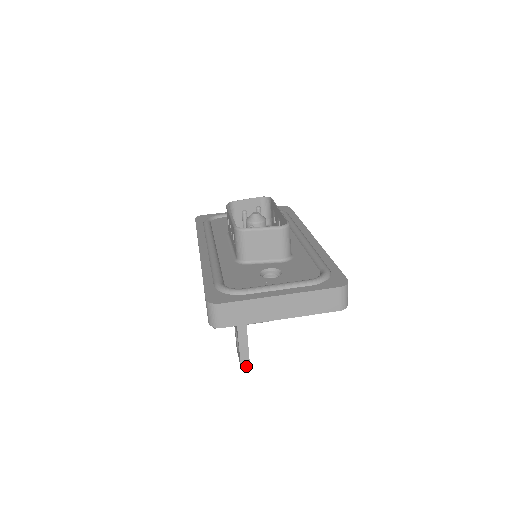
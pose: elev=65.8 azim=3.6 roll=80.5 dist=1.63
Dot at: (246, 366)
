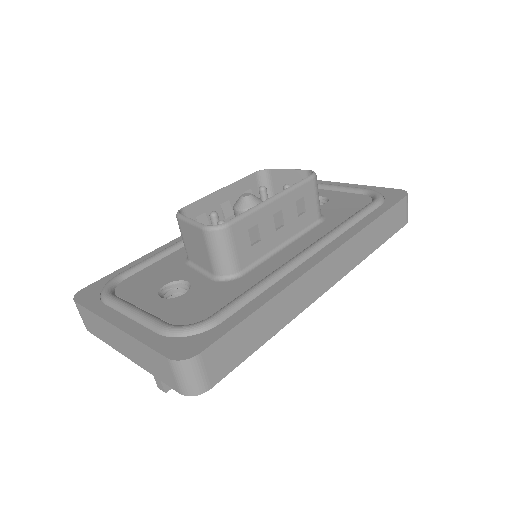
Dot at: (161, 388)
